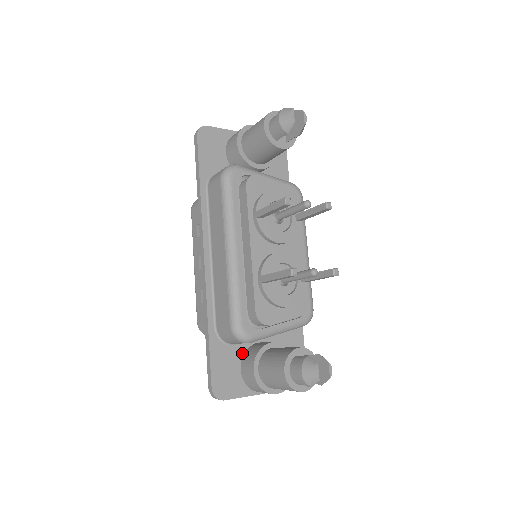
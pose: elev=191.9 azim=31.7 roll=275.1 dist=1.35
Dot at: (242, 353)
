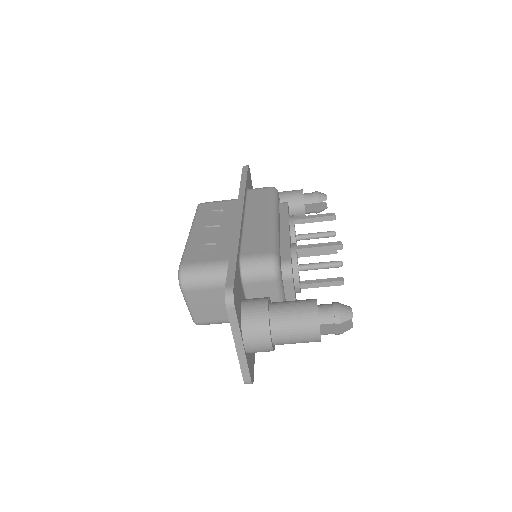
Dot at: (242, 297)
